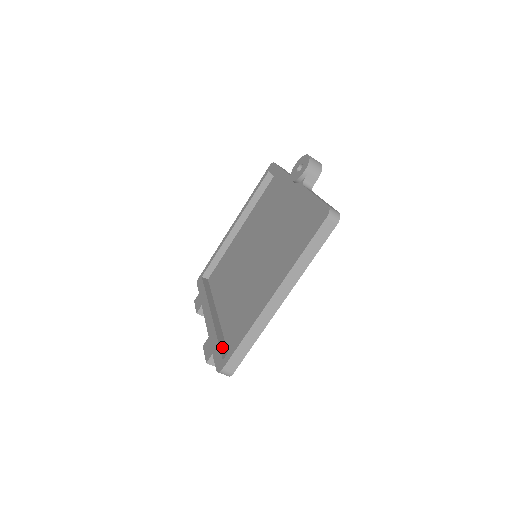
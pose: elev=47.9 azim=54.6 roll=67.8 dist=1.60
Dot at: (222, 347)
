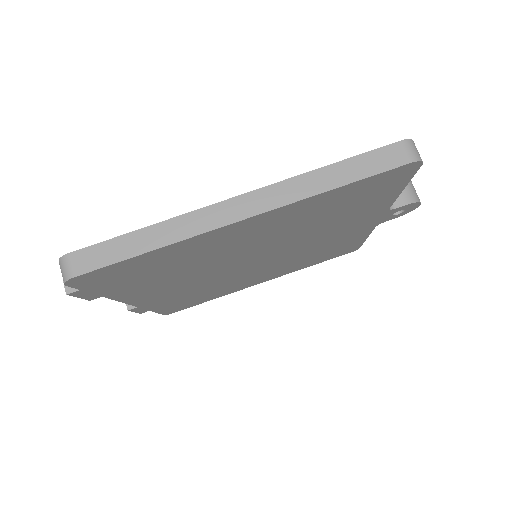
Dot at: occluded
